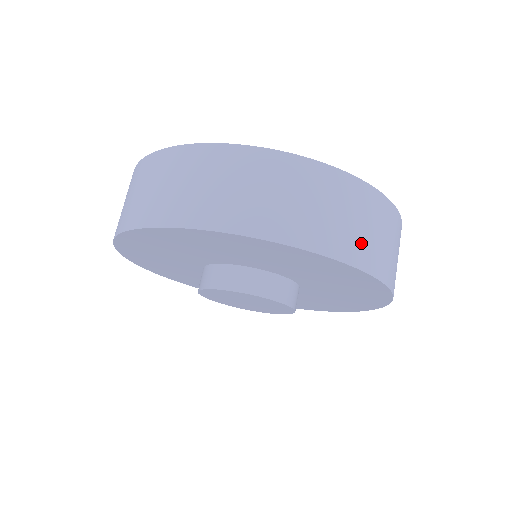
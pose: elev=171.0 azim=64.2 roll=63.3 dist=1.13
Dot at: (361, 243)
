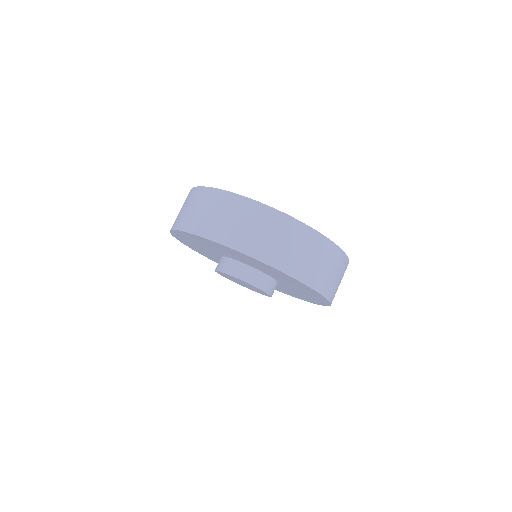
Dot at: (298, 262)
